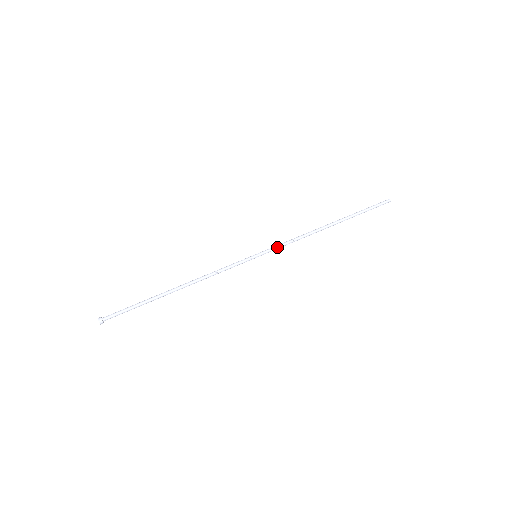
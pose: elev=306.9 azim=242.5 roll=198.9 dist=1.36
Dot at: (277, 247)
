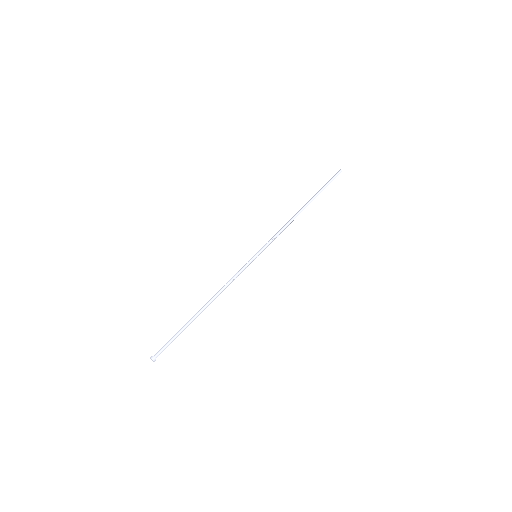
Dot at: (270, 242)
